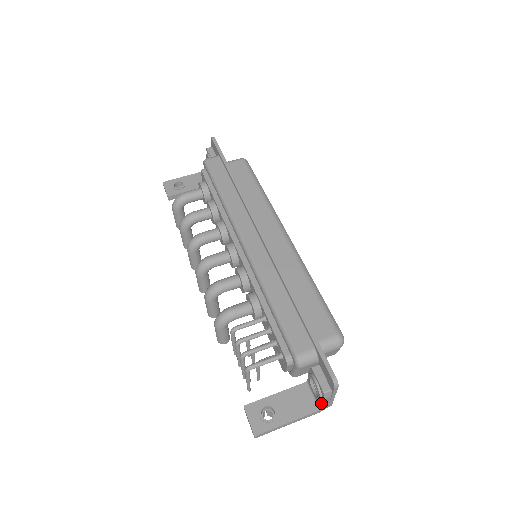
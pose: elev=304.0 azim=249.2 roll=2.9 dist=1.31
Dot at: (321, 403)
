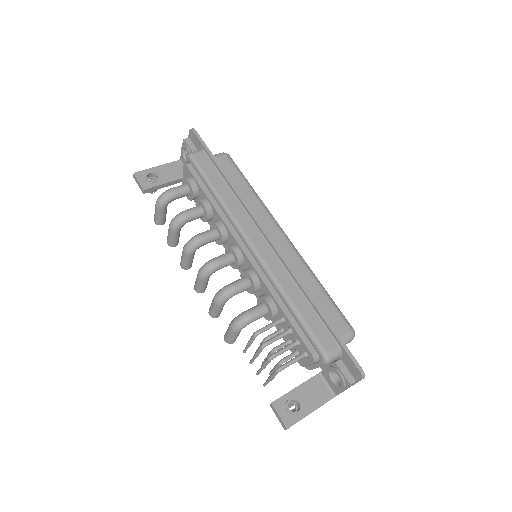
Dot at: (341, 391)
